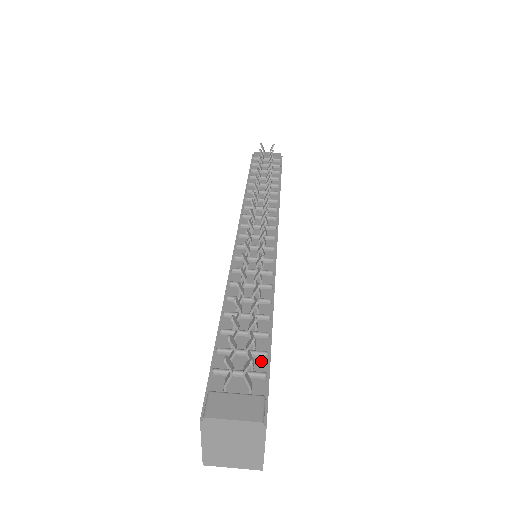
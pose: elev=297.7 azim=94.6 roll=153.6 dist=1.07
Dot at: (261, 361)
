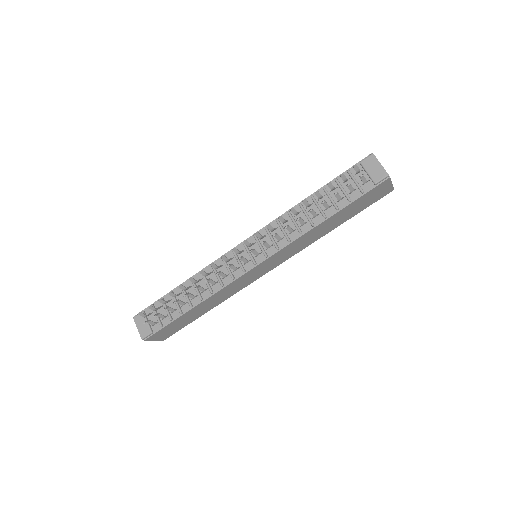
Dot at: (168, 319)
